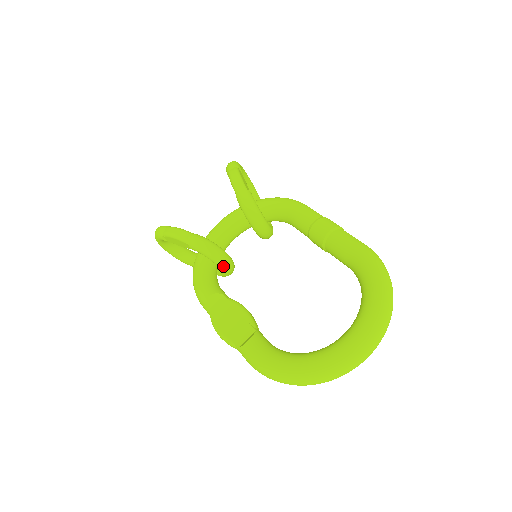
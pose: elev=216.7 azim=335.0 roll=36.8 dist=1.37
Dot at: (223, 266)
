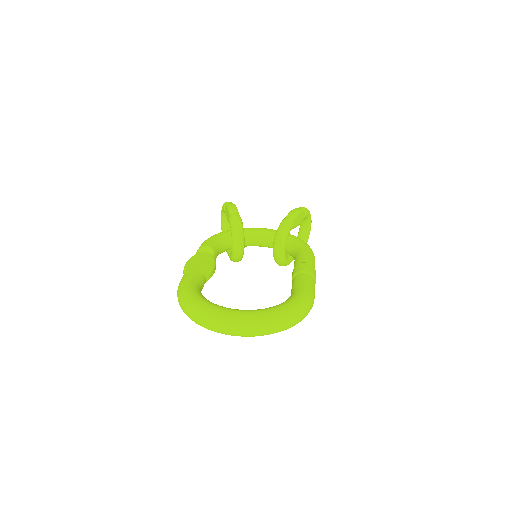
Dot at: (234, 246)
